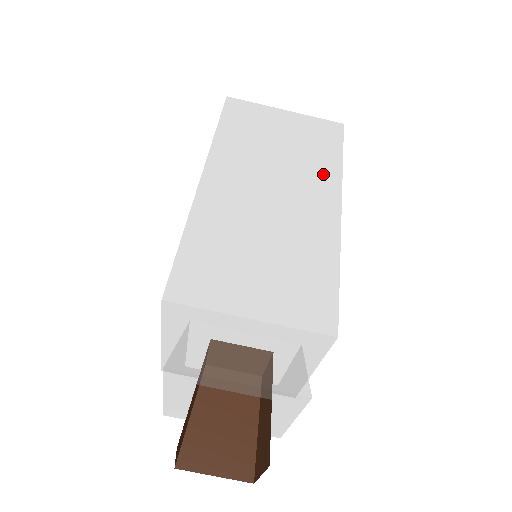
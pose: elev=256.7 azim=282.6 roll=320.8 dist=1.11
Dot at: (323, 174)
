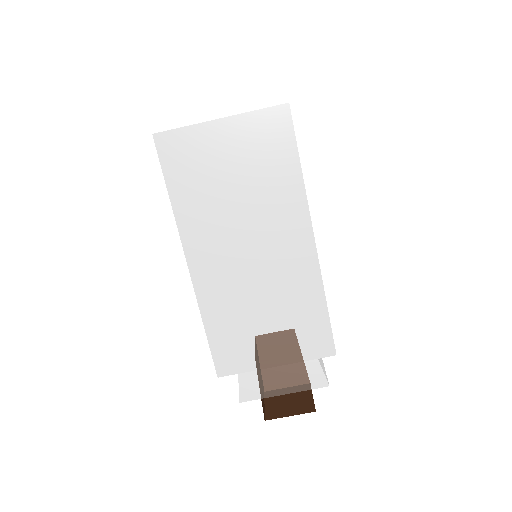
Dot at: (287, 202)
